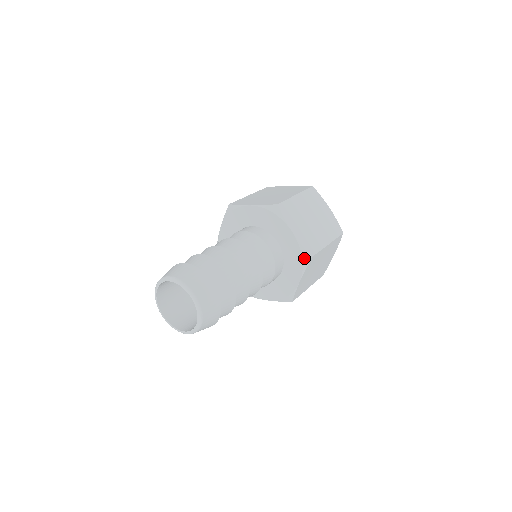
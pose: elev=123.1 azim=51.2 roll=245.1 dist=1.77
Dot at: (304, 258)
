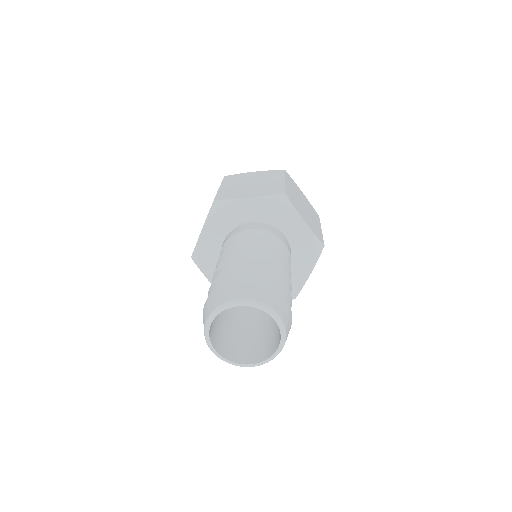
Dot at: (317, 248)
